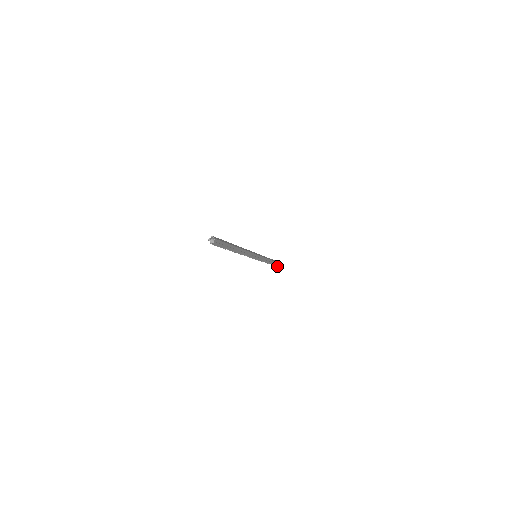
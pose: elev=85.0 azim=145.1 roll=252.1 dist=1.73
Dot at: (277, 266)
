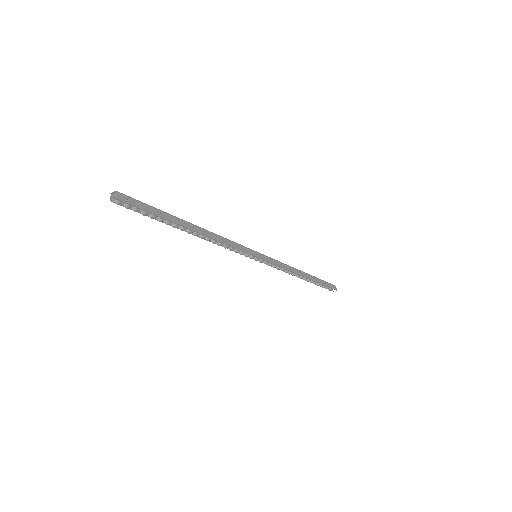
Dot at: (325, 287)
